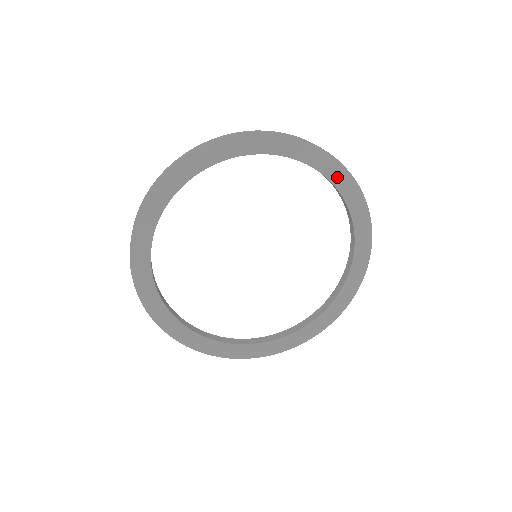
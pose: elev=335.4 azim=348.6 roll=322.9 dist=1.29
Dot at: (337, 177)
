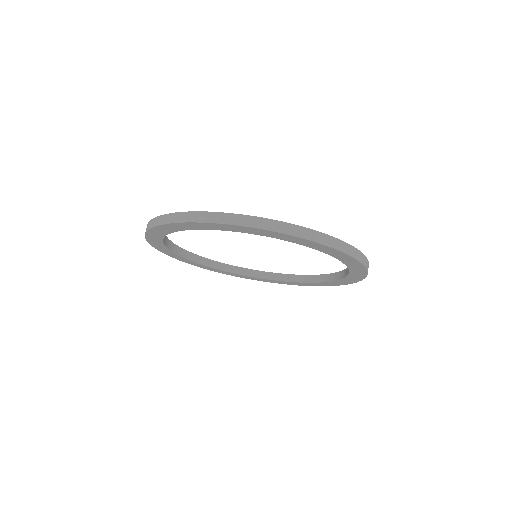
Dot at: (263, 233)
